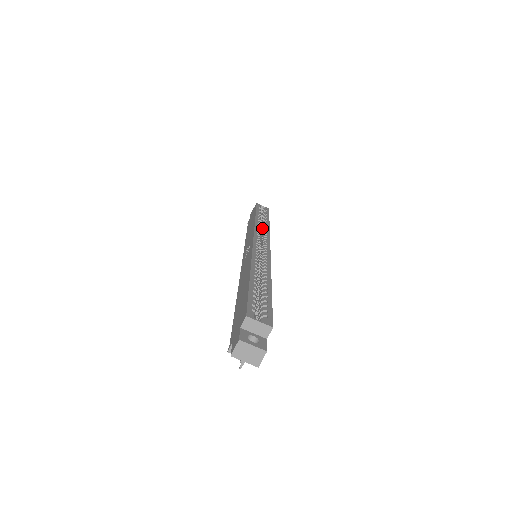
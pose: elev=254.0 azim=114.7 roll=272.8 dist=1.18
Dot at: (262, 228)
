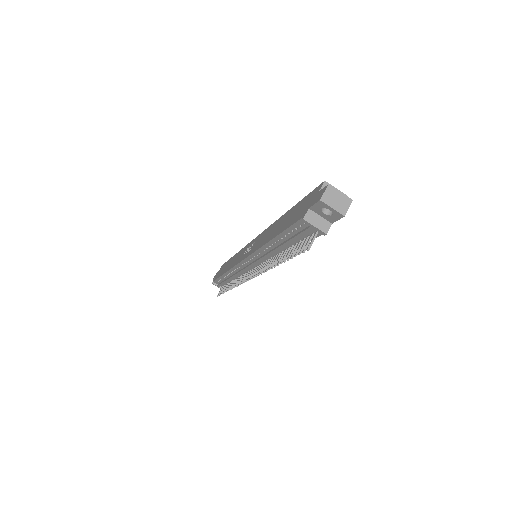
Dot at: occluded
